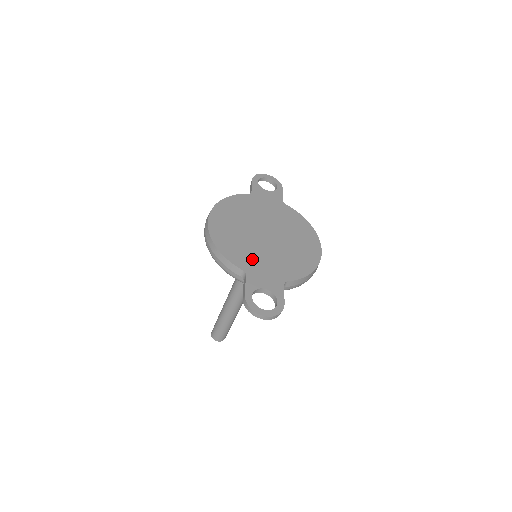
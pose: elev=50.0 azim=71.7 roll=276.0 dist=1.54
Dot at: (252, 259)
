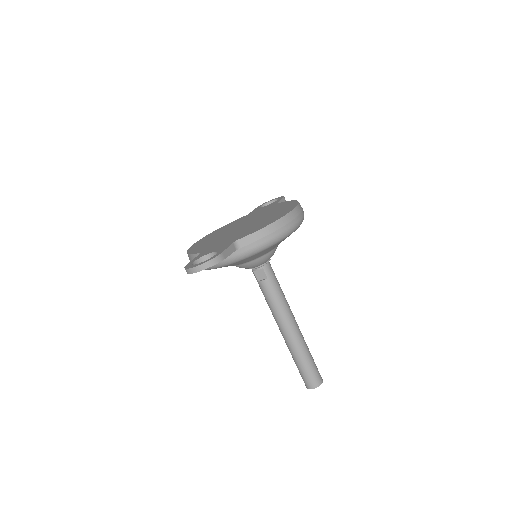
Dot at: (214, 244)
